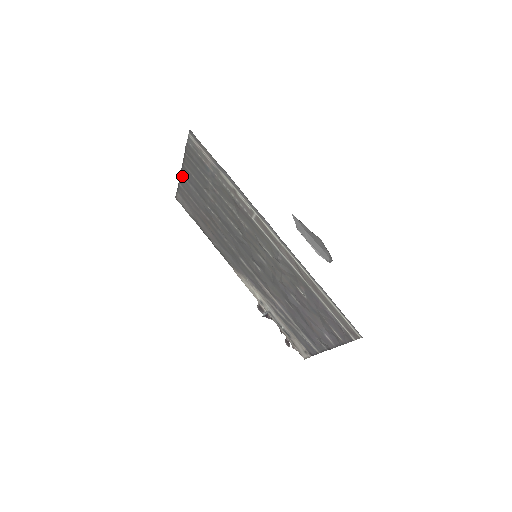
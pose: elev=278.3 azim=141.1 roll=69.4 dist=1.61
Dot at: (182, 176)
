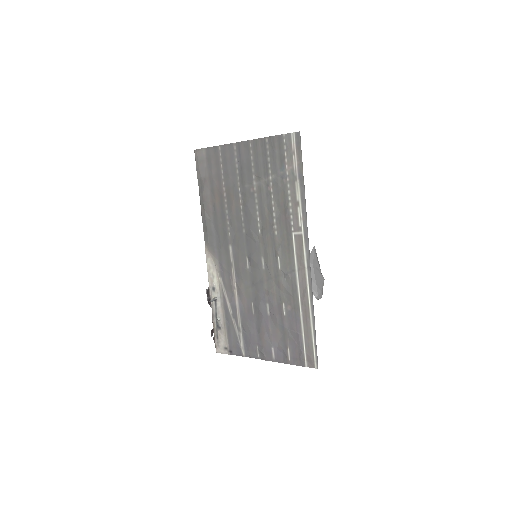
Dot at: (234, 146)
